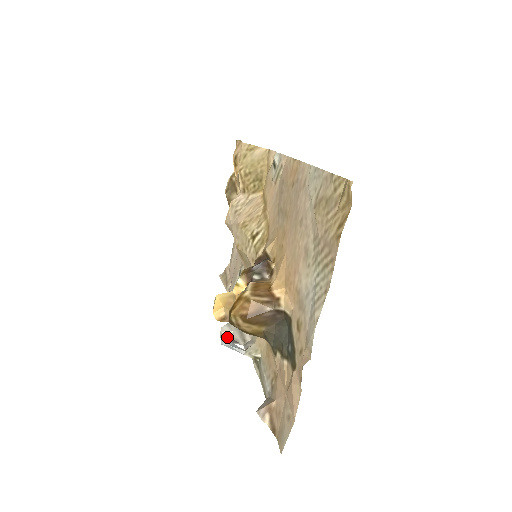
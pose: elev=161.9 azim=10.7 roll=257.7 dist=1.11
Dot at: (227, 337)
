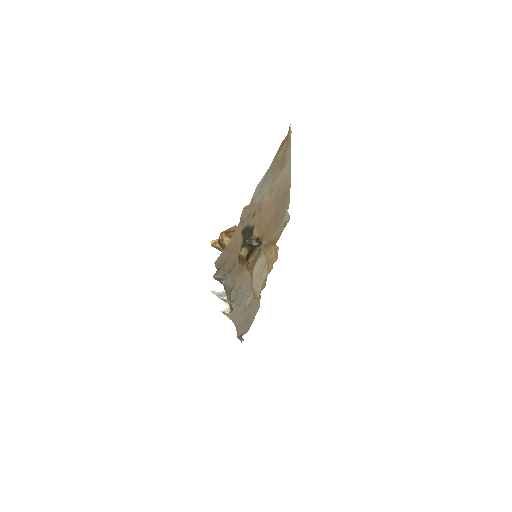
Dot at: occluded
